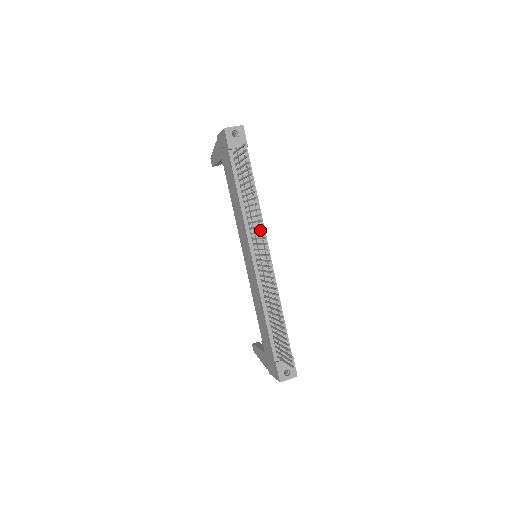
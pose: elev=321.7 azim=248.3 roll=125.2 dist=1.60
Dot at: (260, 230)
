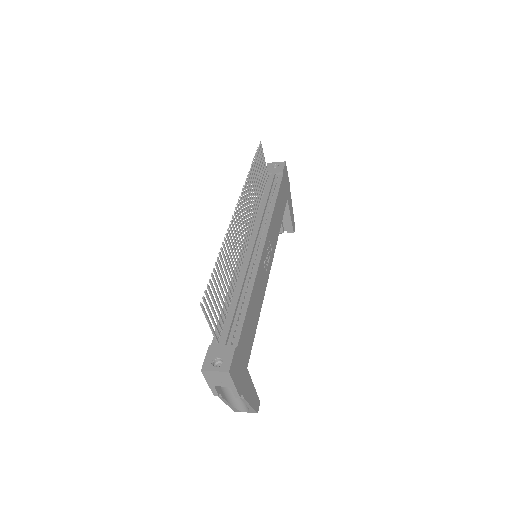
Dot at: occluded
